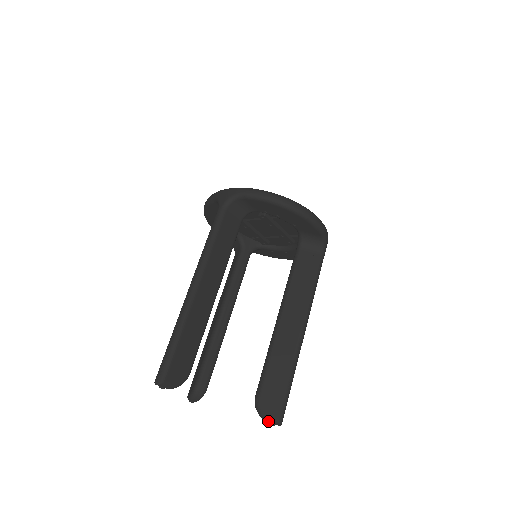
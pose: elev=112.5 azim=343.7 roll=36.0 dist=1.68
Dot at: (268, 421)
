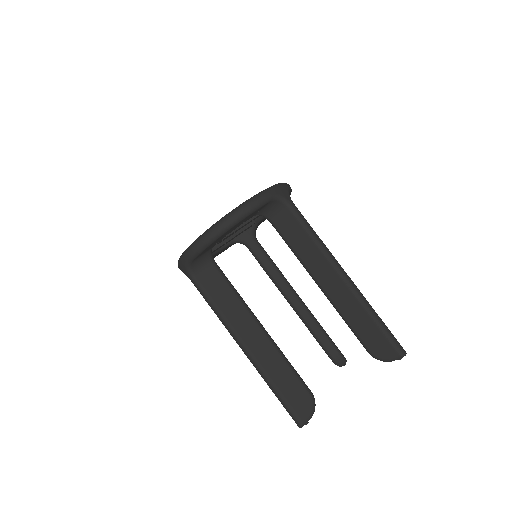
Dot at: occluded
